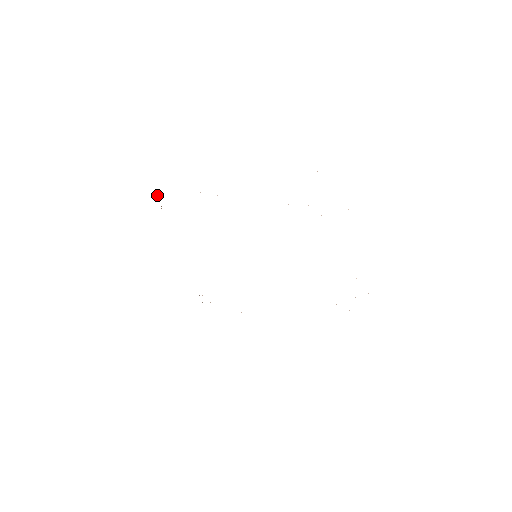
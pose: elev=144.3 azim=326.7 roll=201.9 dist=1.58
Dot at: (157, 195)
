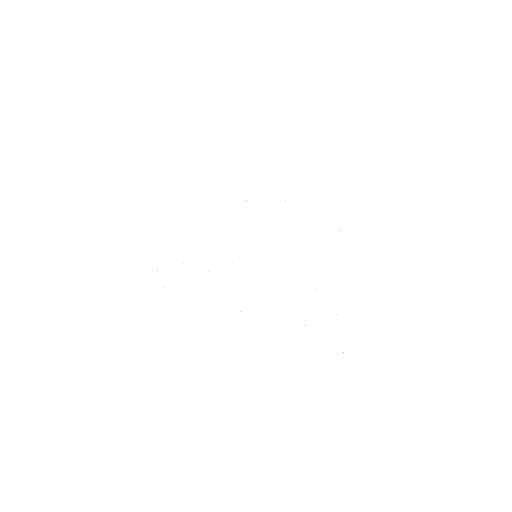
Dot at: occluded
